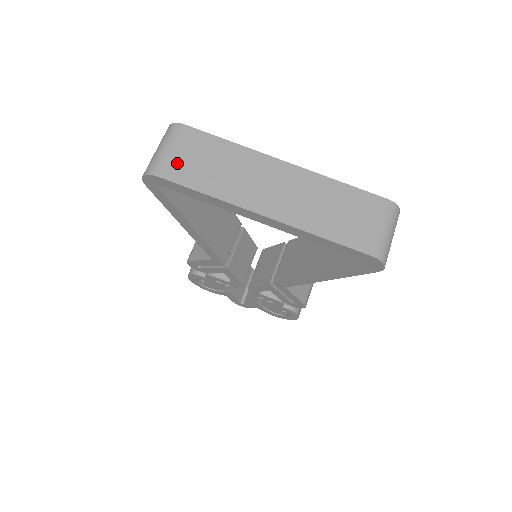
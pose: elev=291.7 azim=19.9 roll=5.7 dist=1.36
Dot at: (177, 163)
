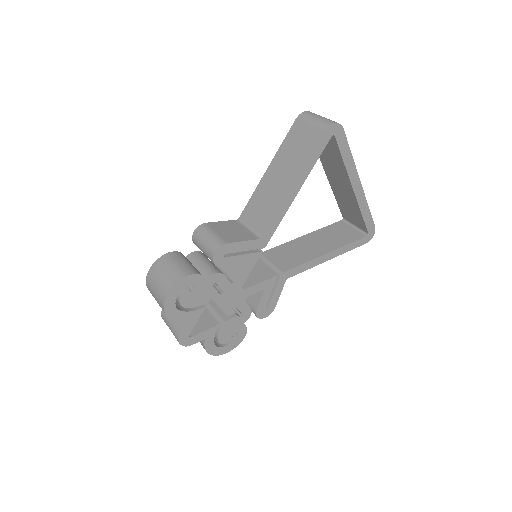
Dot at: occluded
